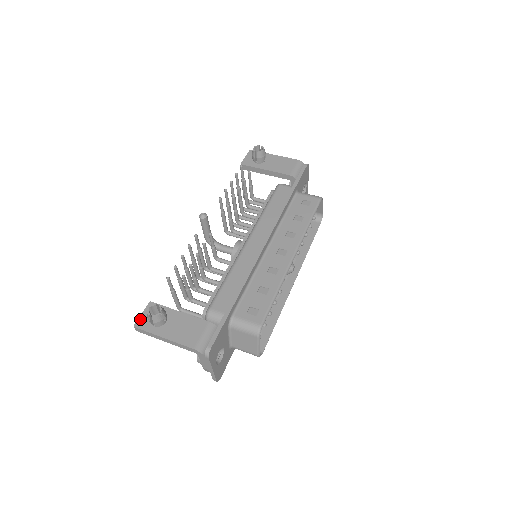
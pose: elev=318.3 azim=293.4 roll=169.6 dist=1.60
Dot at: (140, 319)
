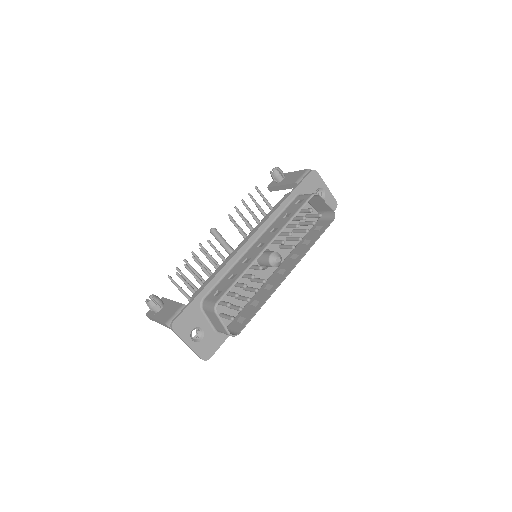
Dot at: occluded
